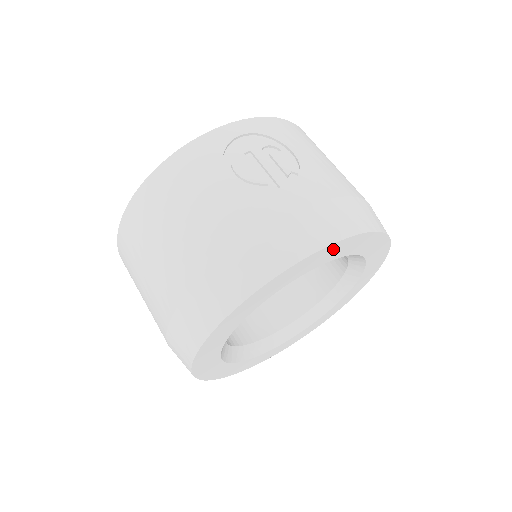
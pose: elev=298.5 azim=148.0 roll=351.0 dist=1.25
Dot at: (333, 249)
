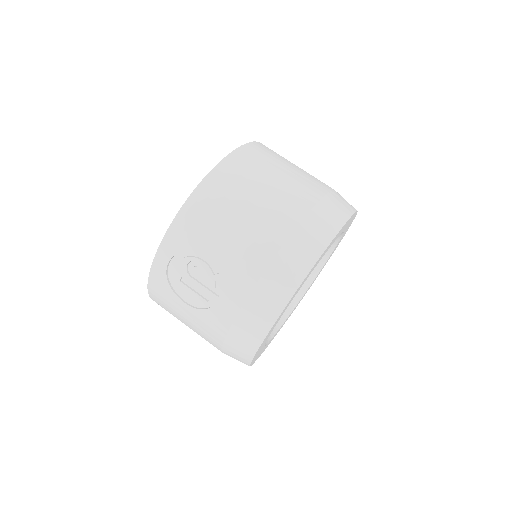
Dot at: (277, 320)
